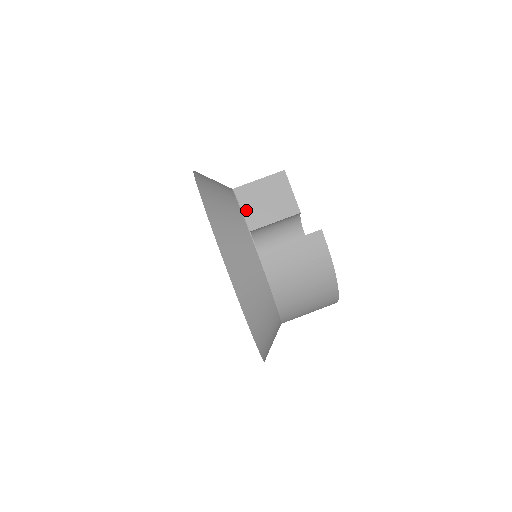
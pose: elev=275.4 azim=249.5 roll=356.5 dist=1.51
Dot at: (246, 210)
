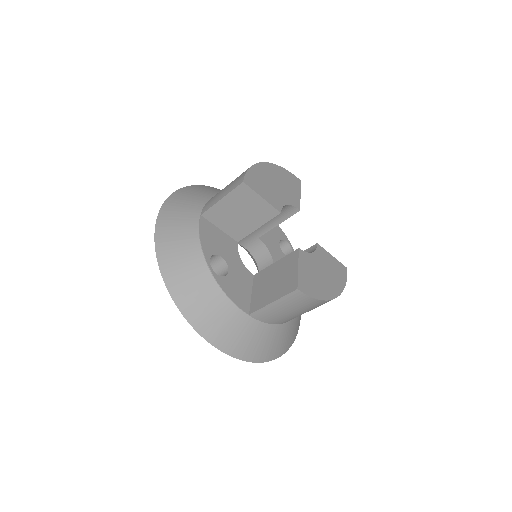
Dot at: (225, 227)
